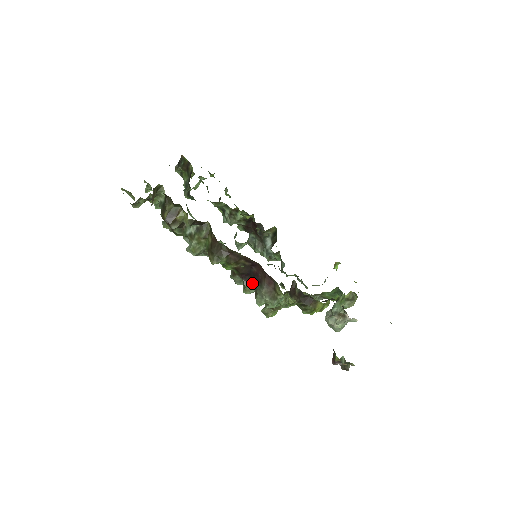
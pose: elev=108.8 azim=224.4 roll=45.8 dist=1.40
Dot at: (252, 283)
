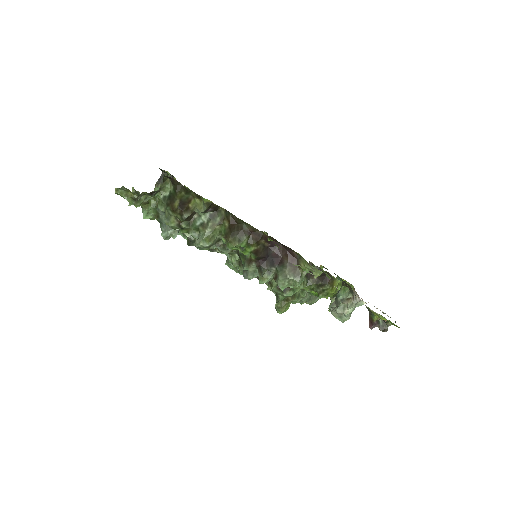
Dot at: (271, 267)
